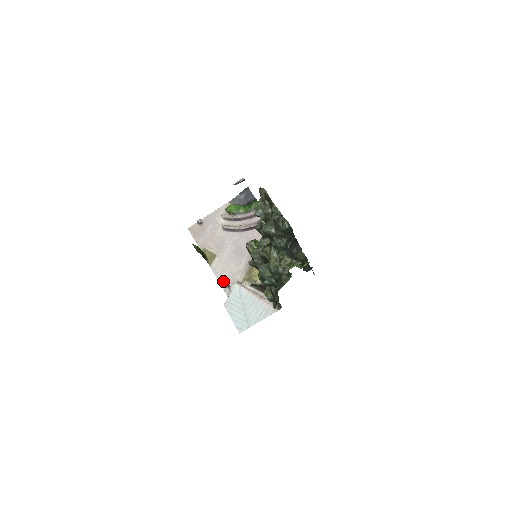
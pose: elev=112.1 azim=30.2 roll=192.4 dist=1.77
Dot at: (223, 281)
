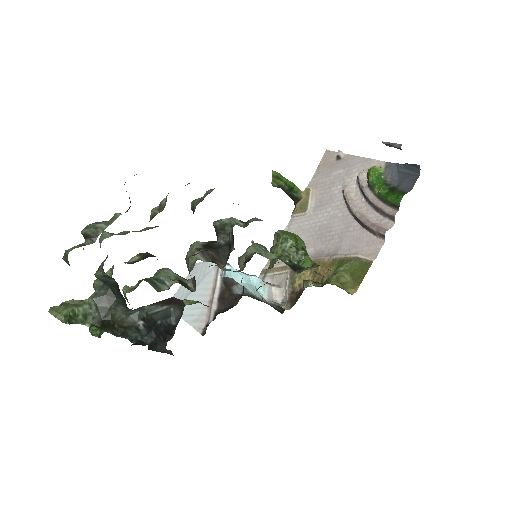
Dot at: occluded
